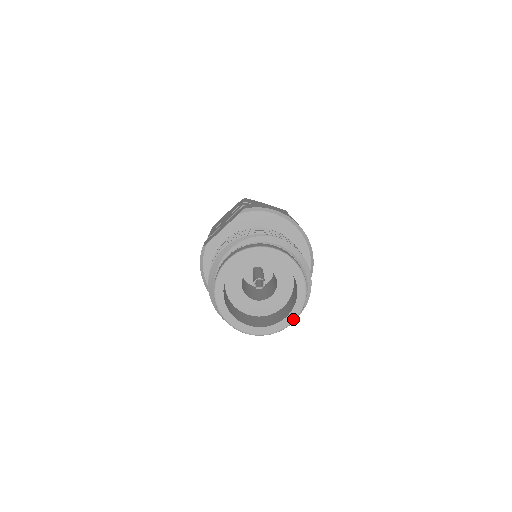
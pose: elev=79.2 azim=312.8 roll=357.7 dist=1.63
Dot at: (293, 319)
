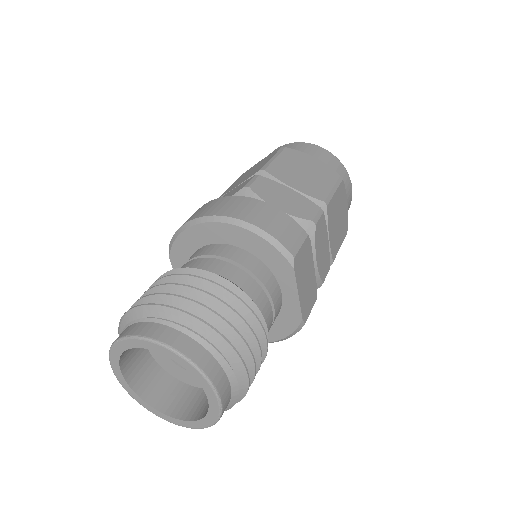
Dot at: (213, 394)
